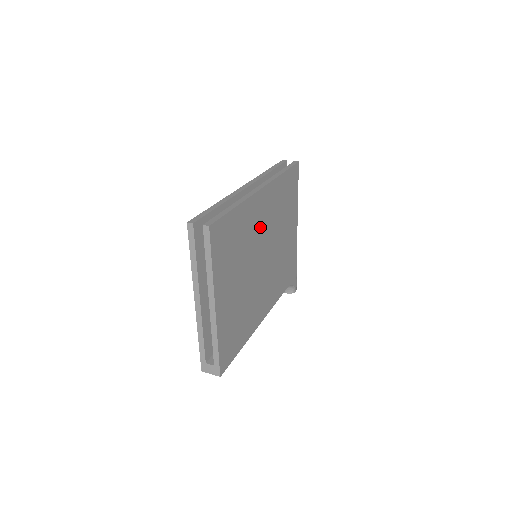
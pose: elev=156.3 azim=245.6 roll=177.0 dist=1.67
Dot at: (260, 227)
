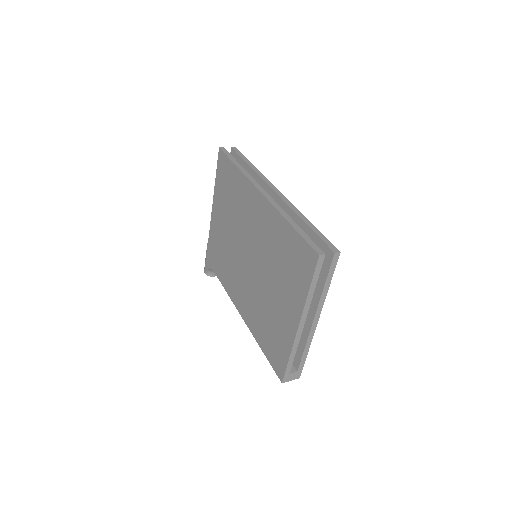
Dot at: occluded
